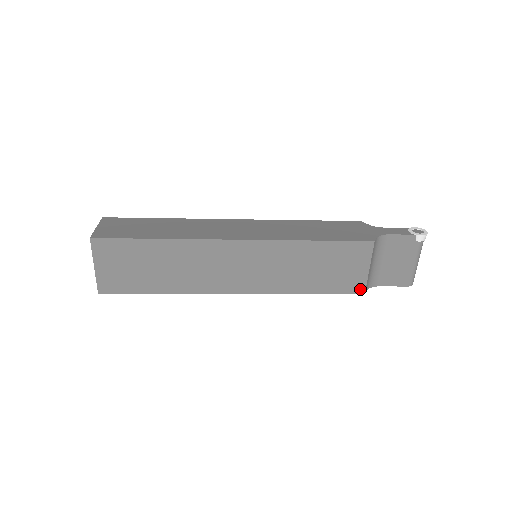
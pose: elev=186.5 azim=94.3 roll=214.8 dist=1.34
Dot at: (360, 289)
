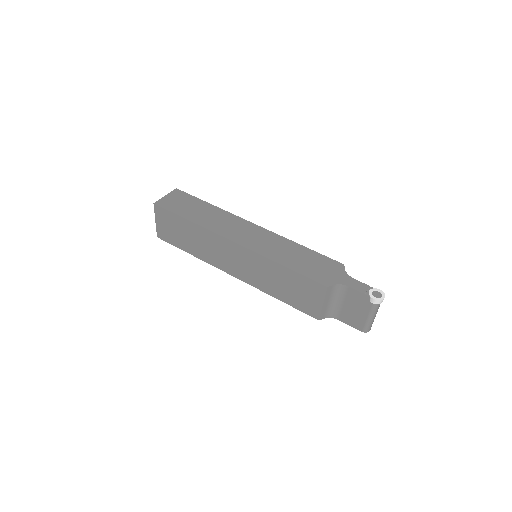
Dot at: (316, 315)
